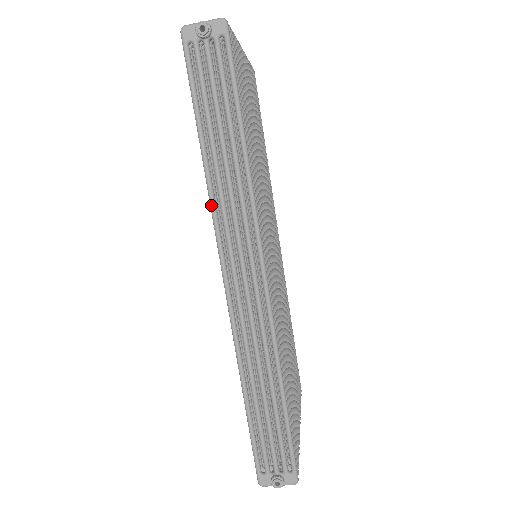
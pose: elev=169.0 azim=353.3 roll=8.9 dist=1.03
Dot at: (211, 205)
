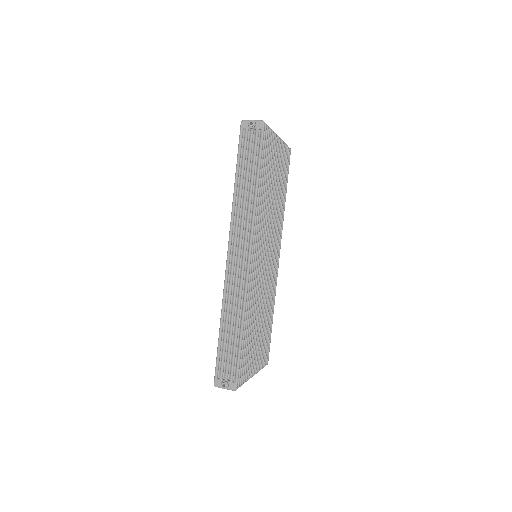
Dot at: (232, 213)
